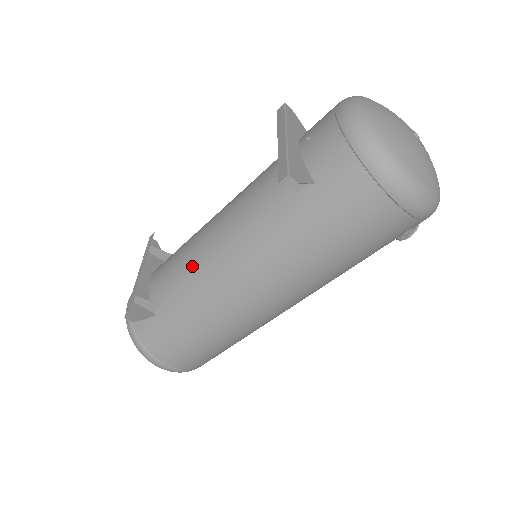
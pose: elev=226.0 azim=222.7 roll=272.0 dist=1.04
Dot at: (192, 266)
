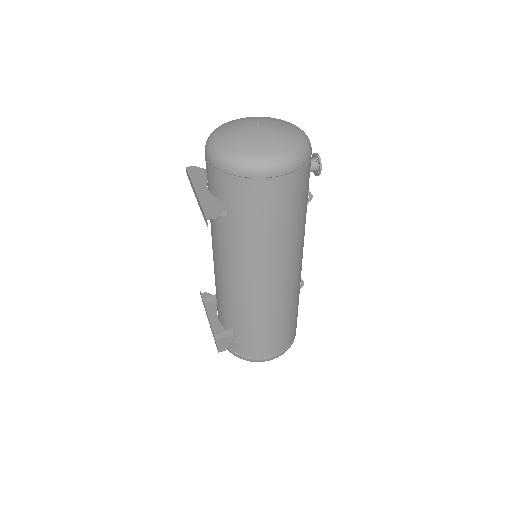
Dot at: (225, 295)
